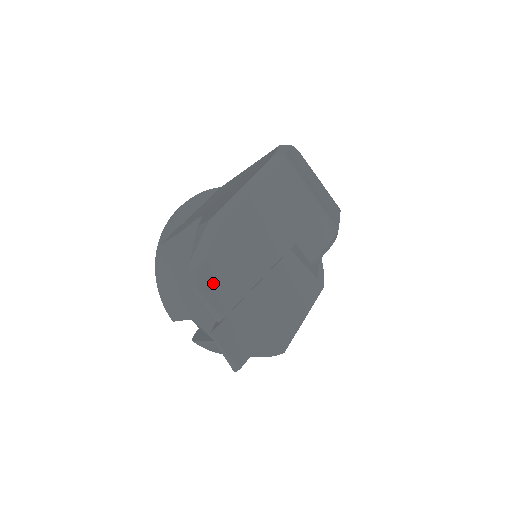
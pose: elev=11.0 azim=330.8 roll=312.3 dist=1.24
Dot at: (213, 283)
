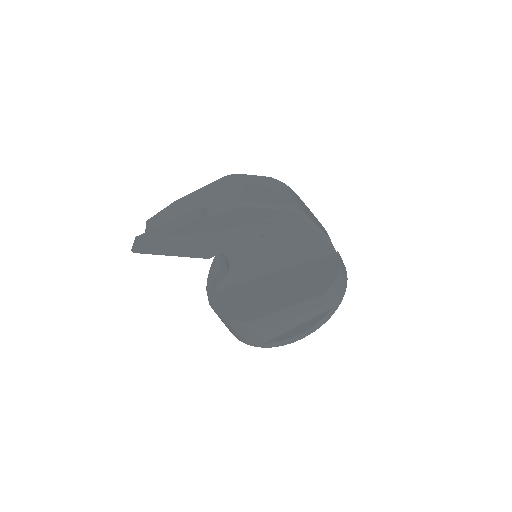
Dot at: (154, 220)
